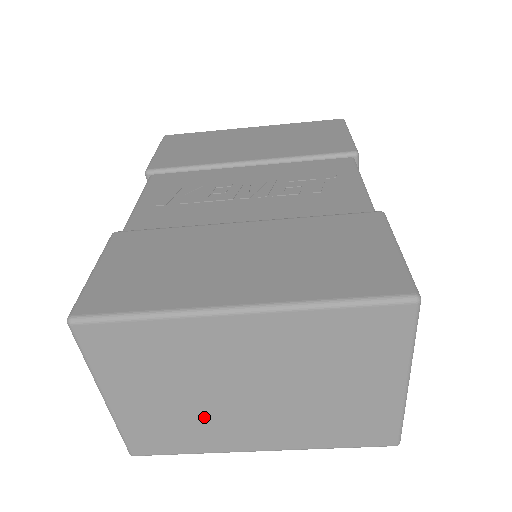
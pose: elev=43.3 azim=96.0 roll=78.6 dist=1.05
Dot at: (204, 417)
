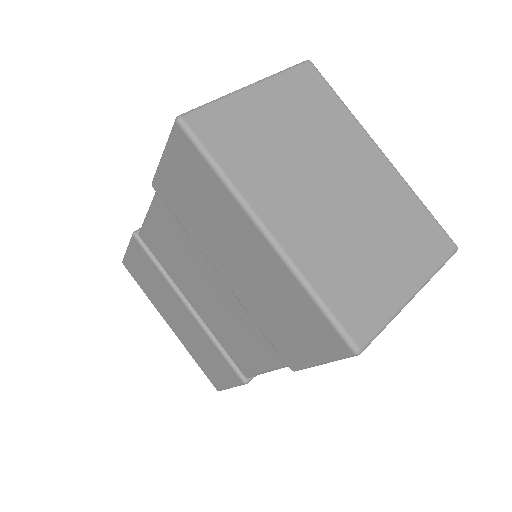
Dot at: (281, 164)
